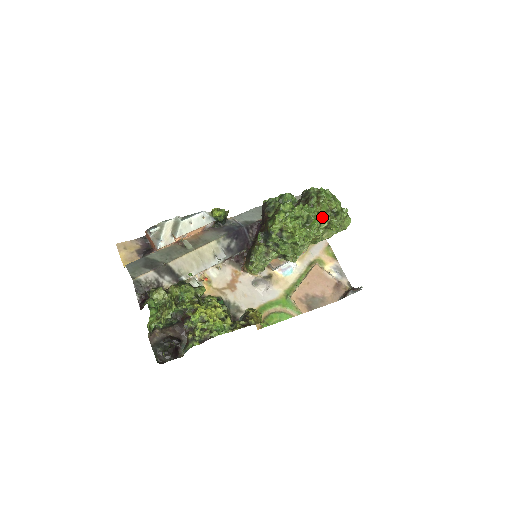
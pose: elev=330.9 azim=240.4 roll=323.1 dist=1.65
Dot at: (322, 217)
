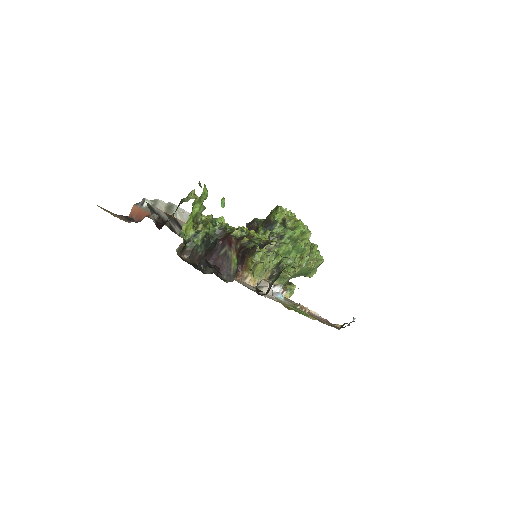
Dot at: occluded
